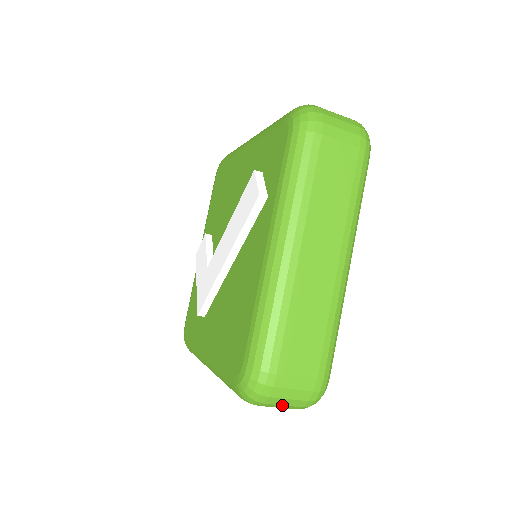
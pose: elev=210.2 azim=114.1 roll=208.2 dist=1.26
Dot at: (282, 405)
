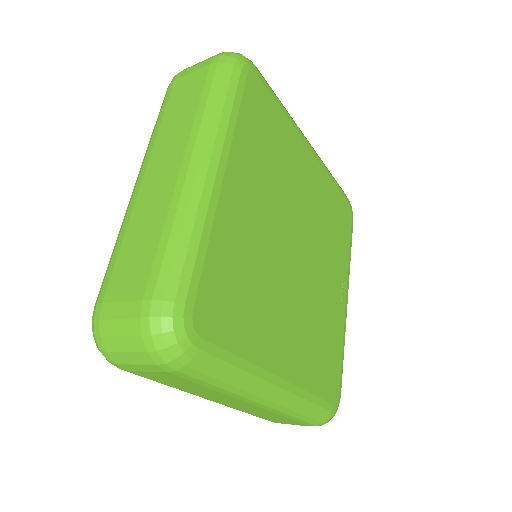
Dot at: occluded
